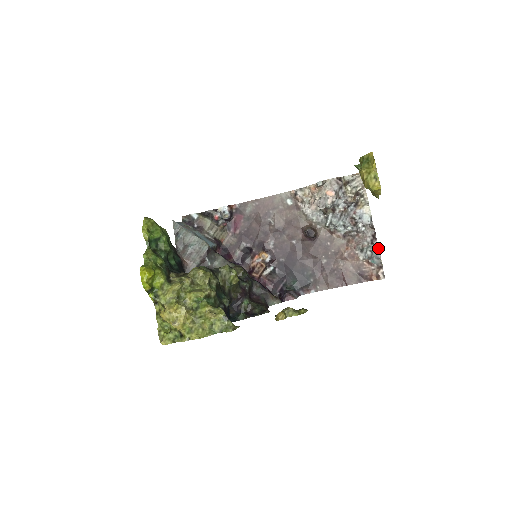
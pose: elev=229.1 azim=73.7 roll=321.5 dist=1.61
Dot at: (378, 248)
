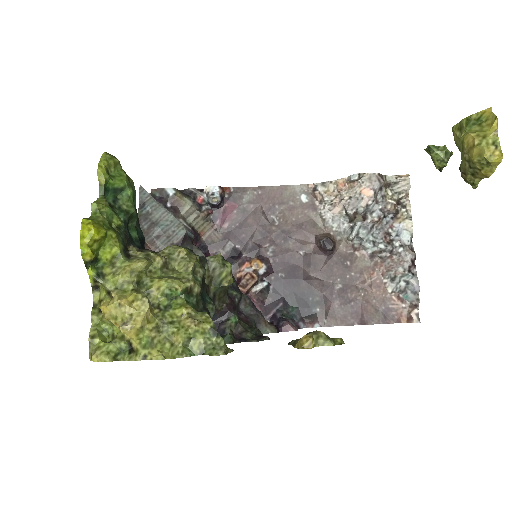
Dot at: (417, 279)
